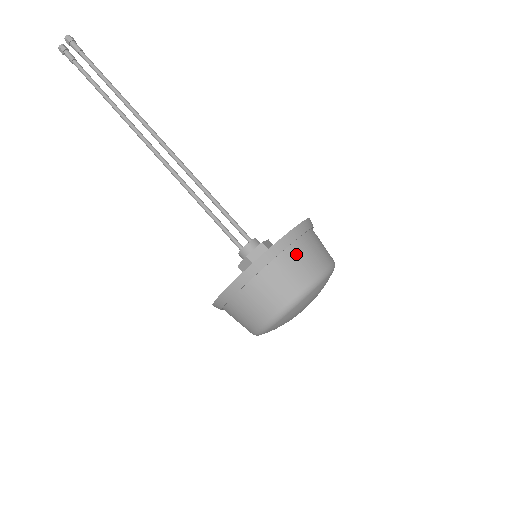
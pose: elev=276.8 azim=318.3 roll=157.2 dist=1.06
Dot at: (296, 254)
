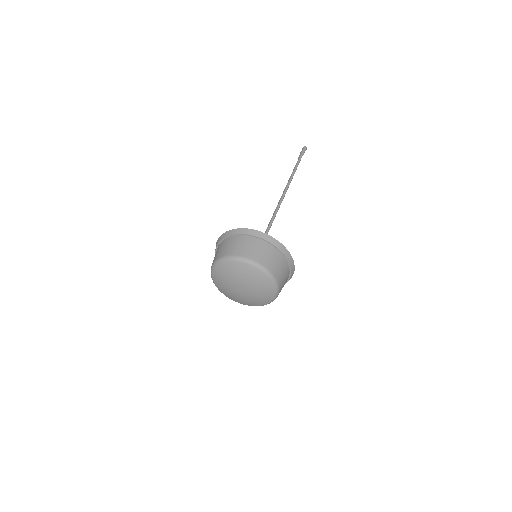
Dot at: (235, 240)
